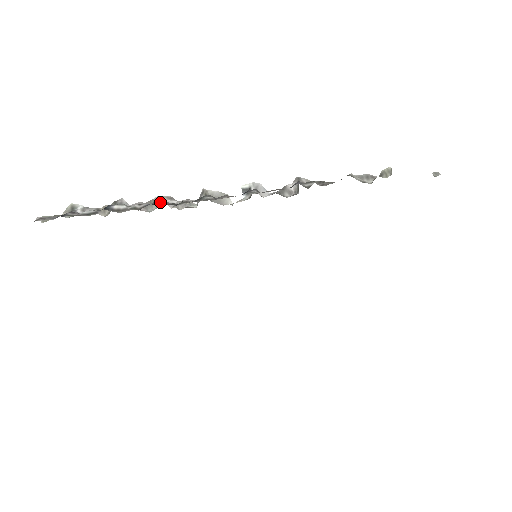
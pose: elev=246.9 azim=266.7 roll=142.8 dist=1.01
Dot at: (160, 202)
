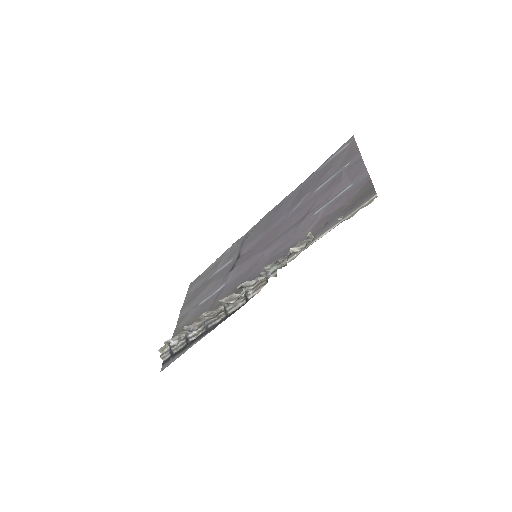
Dot at: (208, 323)
